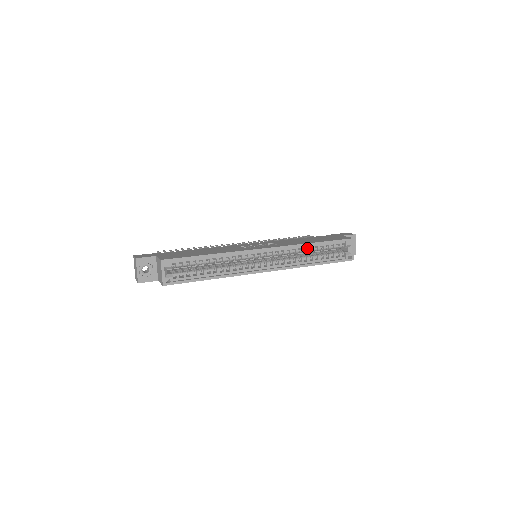
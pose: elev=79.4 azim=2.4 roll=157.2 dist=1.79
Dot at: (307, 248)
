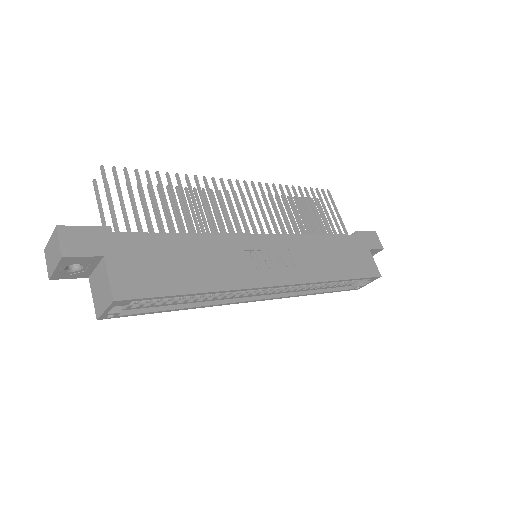
Dot at: occluded
